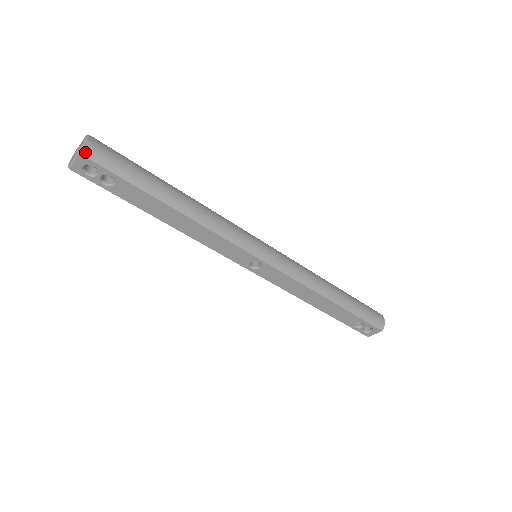
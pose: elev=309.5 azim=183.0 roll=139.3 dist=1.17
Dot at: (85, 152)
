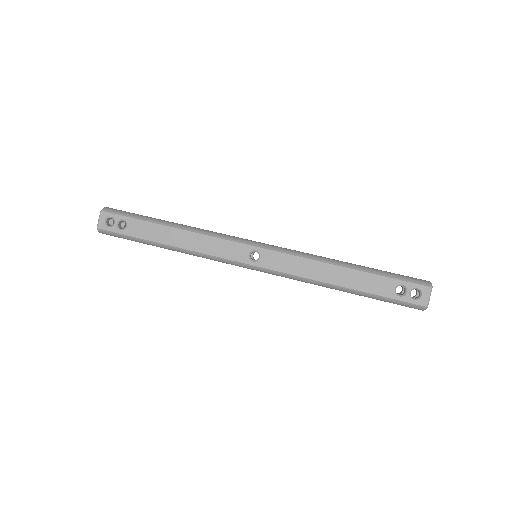
Dot at: (105, 210)
